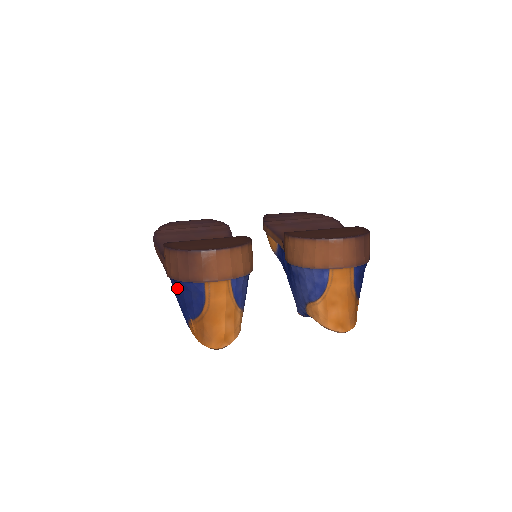
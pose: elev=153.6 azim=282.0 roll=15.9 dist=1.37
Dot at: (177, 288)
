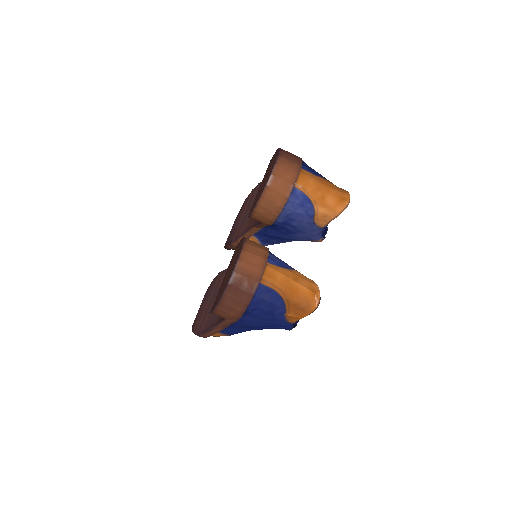
Dot at: (253, 314)
